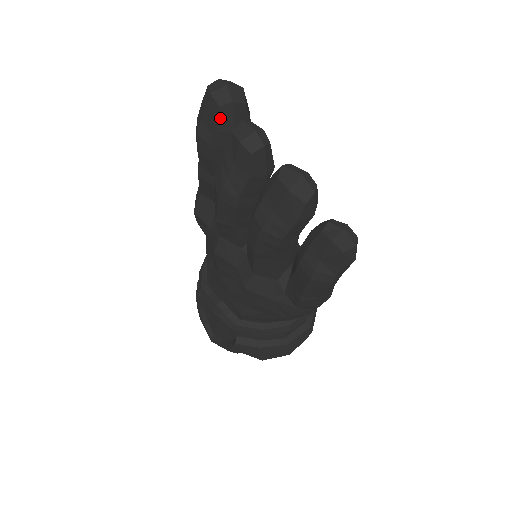
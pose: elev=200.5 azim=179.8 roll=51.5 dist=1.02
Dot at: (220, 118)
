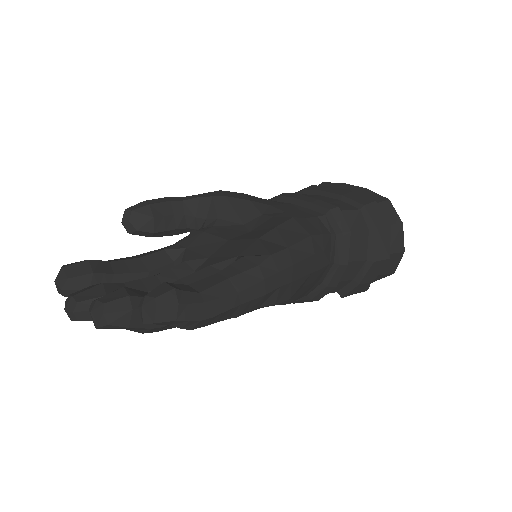
Dot at: occluded
